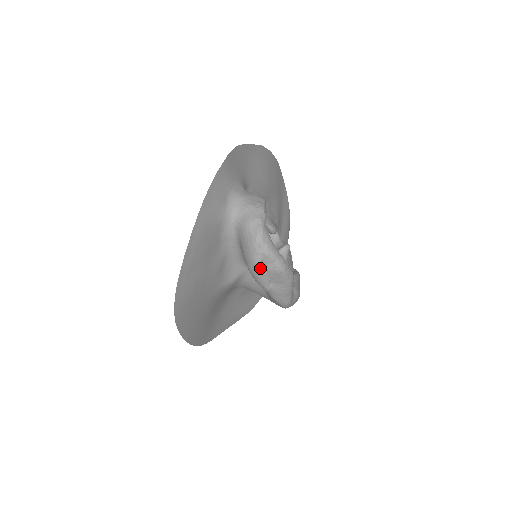
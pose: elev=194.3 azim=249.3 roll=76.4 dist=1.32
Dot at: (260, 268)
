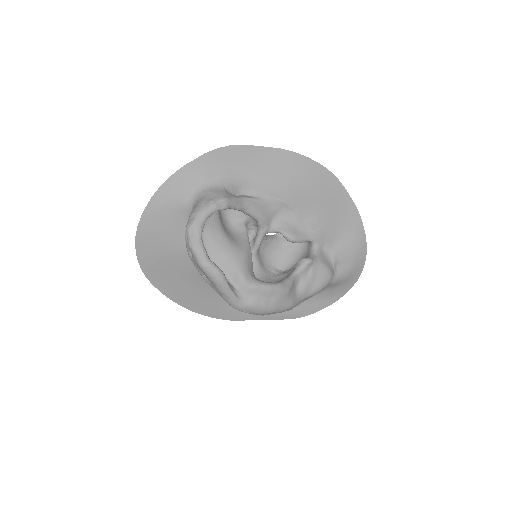
Dot at: (191, 258)
